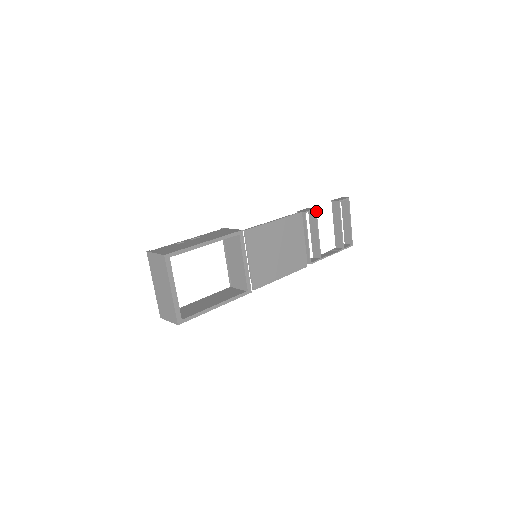
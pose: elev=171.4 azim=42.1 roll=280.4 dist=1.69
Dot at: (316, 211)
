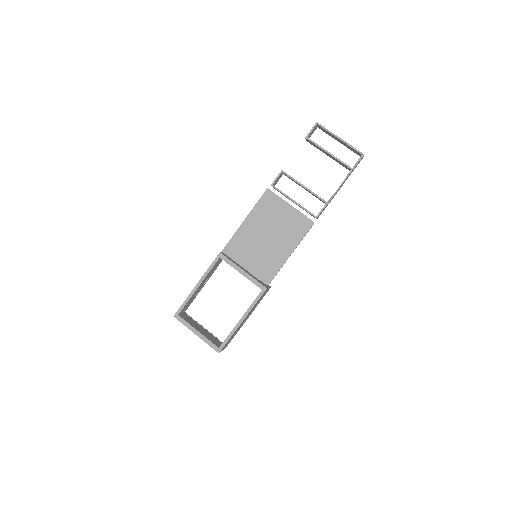
Dot at: (284, 172)
